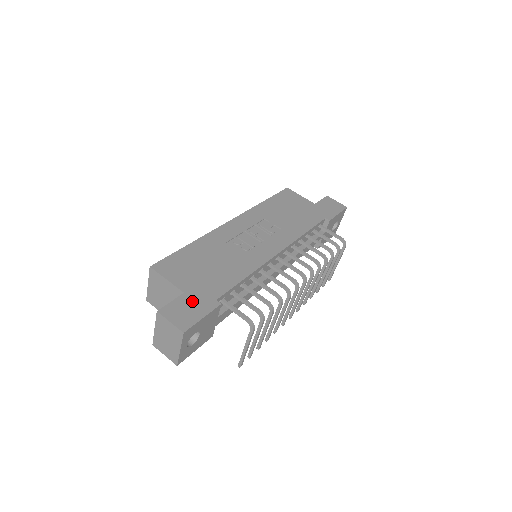
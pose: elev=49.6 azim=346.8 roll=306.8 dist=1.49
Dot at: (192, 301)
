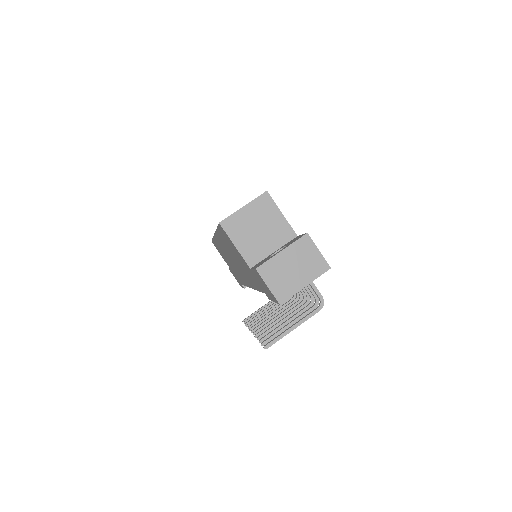
Dot at: occluded
